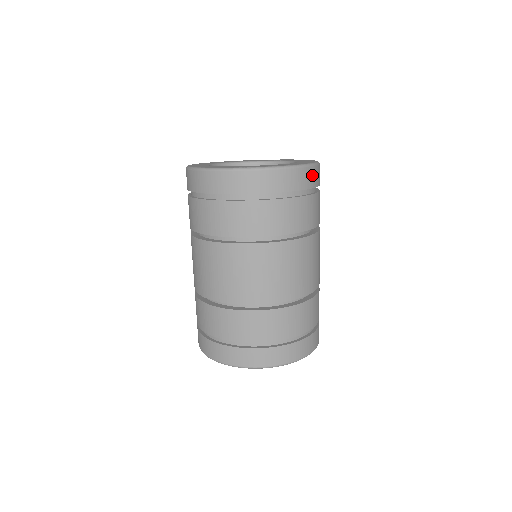
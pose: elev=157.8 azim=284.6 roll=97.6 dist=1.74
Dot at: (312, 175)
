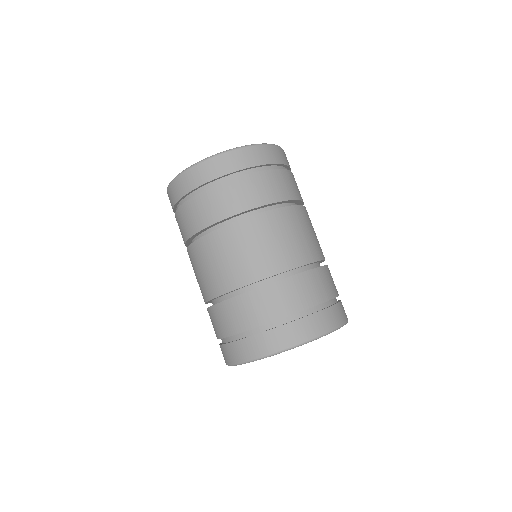
Dot at: (236, 158)
